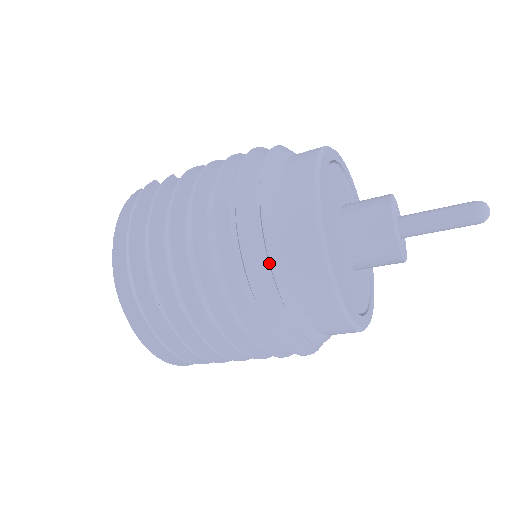
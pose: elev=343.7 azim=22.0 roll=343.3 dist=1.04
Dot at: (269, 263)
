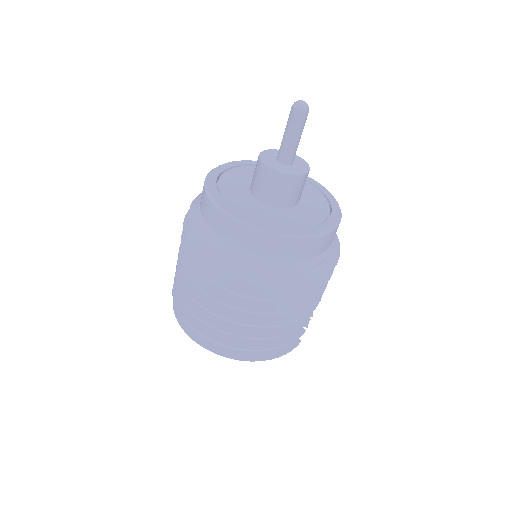
Dot at: (227, 256)
